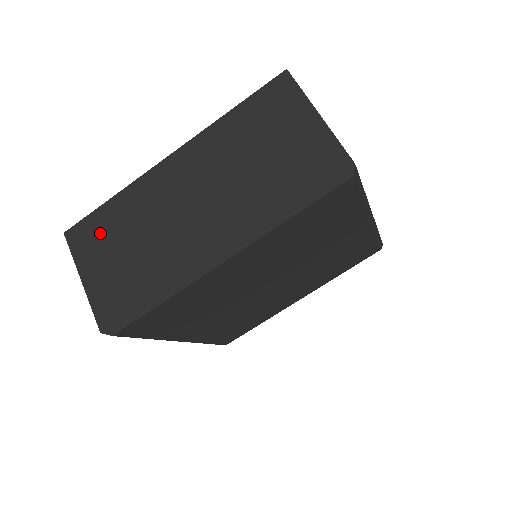
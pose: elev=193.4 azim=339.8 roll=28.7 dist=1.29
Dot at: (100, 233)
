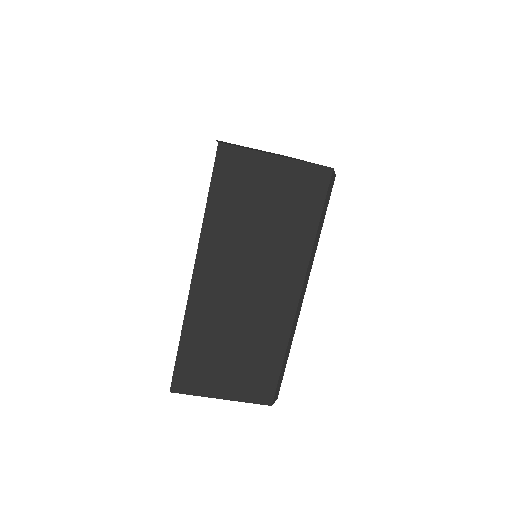
Dot at: (200, 365)
